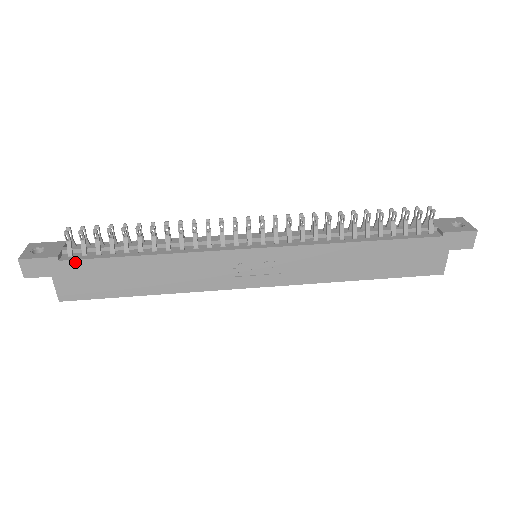
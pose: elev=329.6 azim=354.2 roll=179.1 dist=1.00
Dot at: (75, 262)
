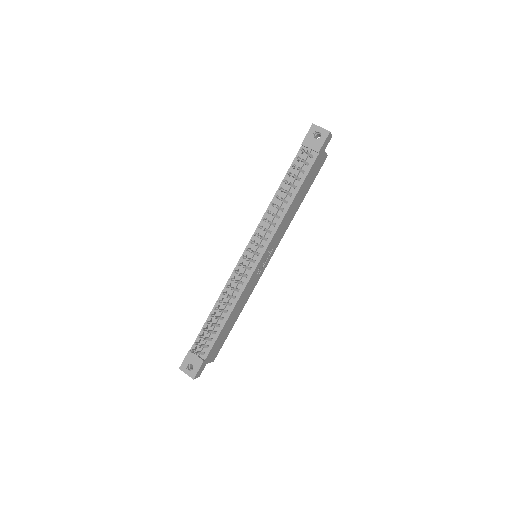
Dot at: (210, 353)
